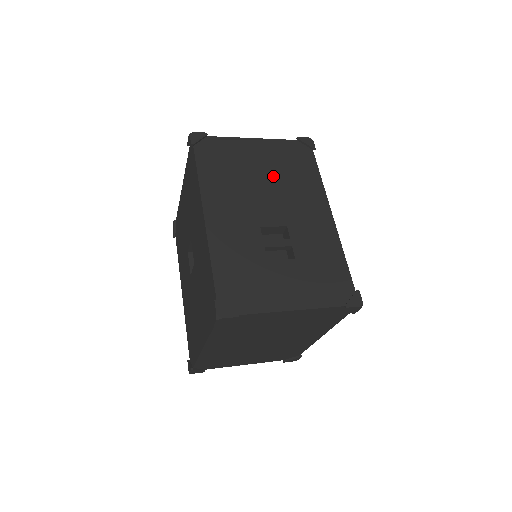
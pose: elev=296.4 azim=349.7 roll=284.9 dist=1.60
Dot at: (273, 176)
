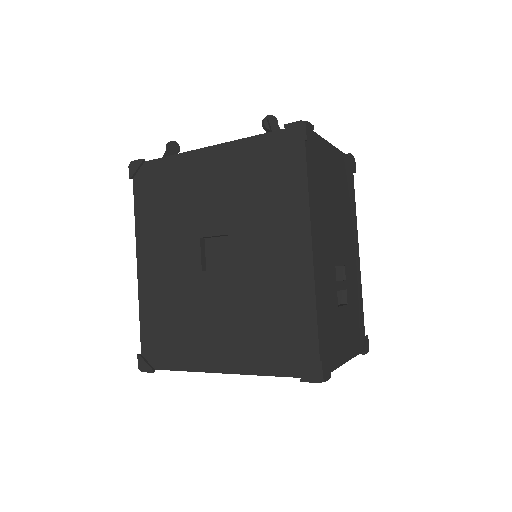
Dot at: (340, 200)
